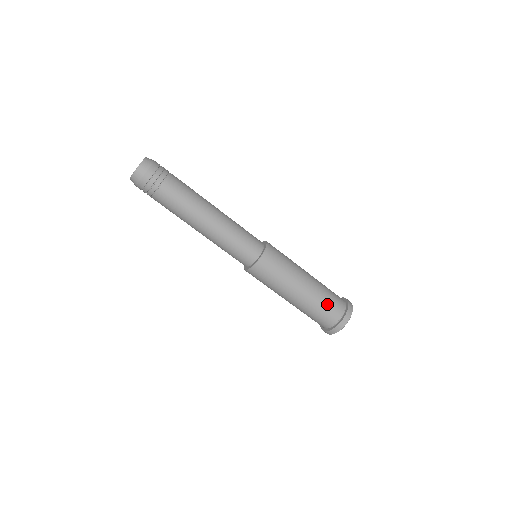
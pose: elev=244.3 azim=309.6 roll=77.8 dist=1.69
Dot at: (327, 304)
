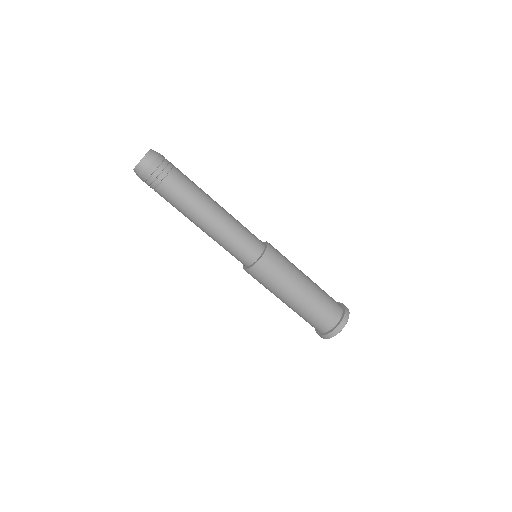
Dot at: (327, 304)
